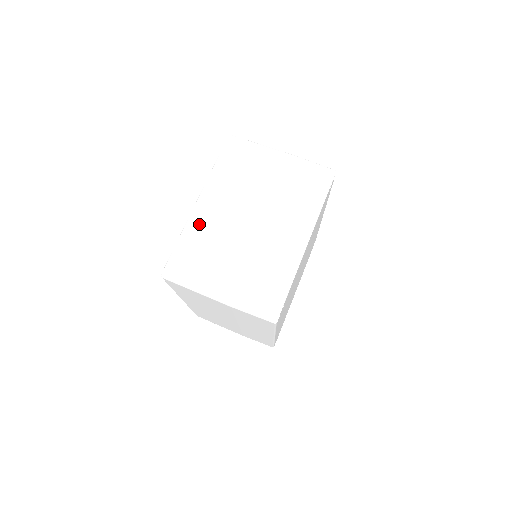
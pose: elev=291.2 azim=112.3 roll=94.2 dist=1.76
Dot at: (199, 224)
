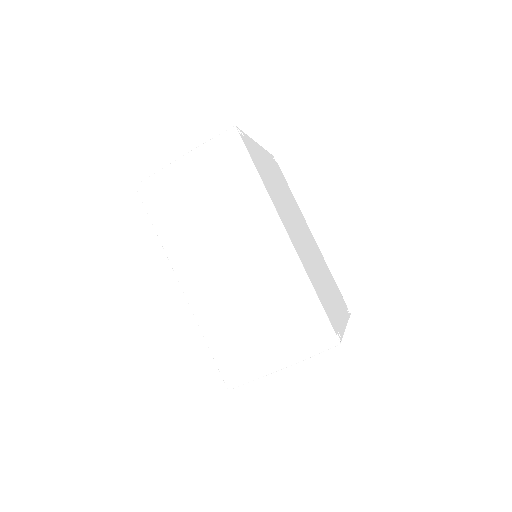
Dot at: occluded
